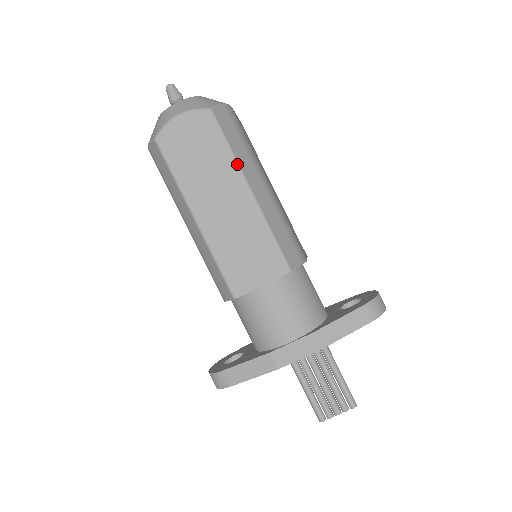
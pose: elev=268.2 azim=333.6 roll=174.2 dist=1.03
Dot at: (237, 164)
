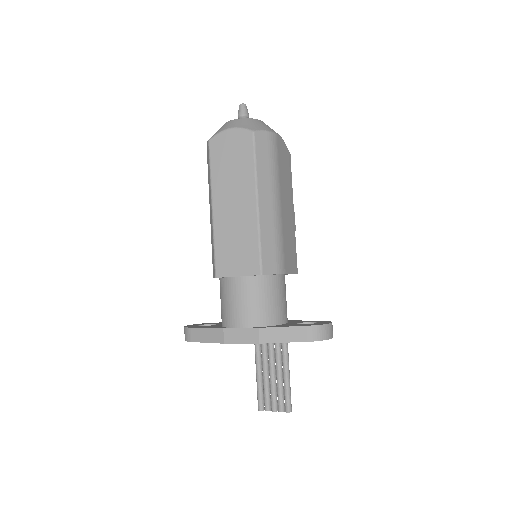
Dot at: (256, 179)
